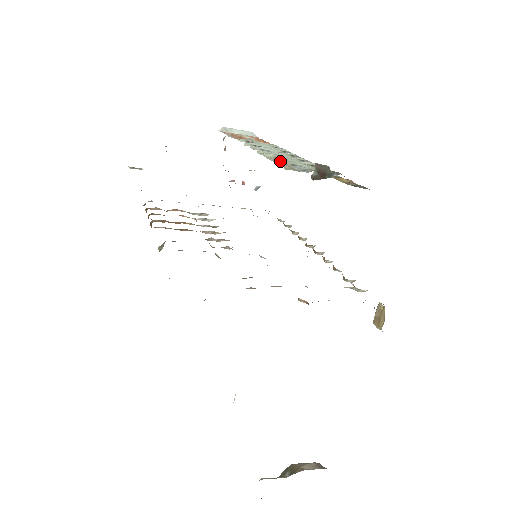
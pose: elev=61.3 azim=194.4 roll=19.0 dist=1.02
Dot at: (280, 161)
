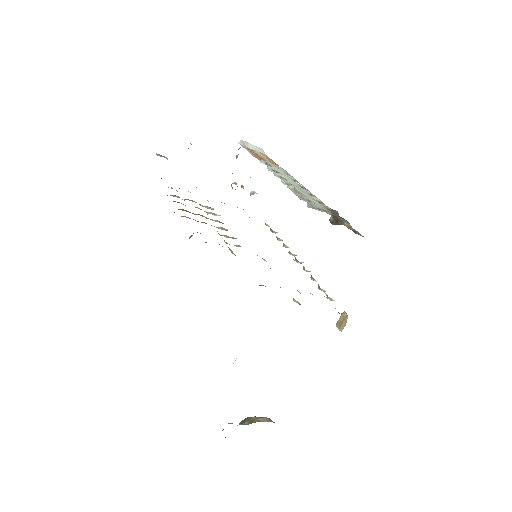
Dot at: (300, 195)
